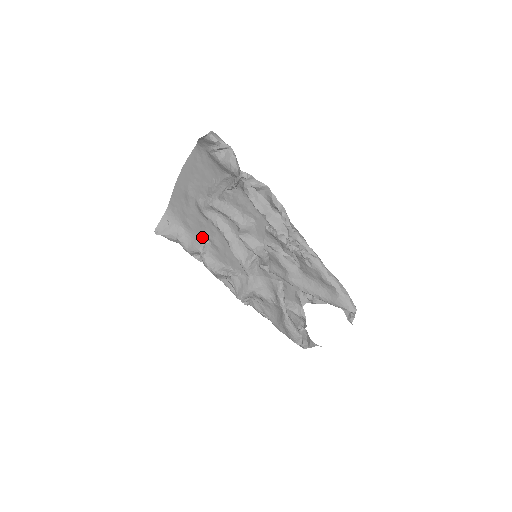
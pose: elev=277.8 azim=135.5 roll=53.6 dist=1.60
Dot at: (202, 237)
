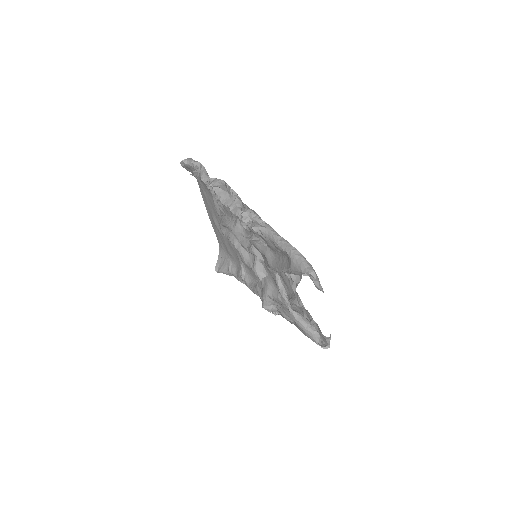
Dot at: (239, 261)
